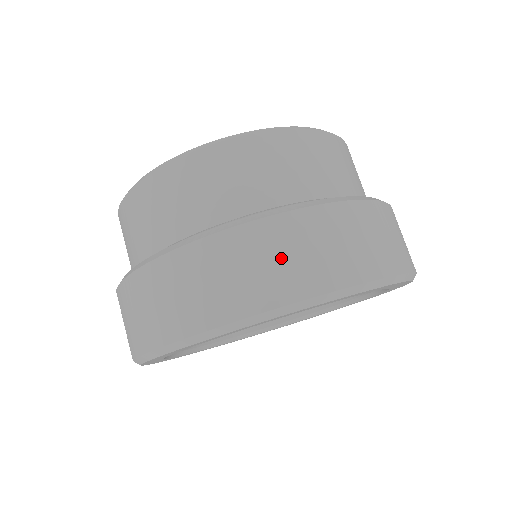
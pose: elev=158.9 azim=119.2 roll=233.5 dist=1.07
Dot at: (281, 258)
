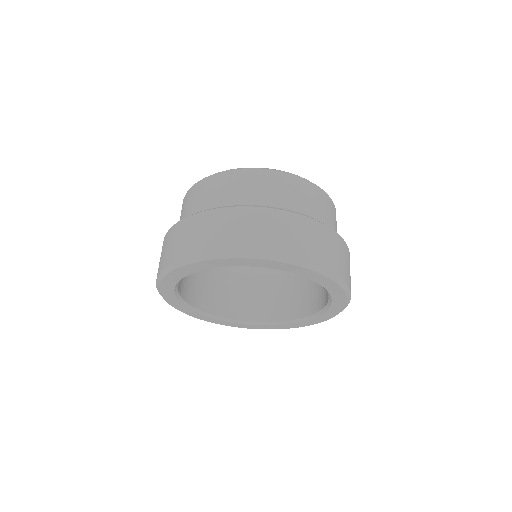
Dot at: (310, 239)
